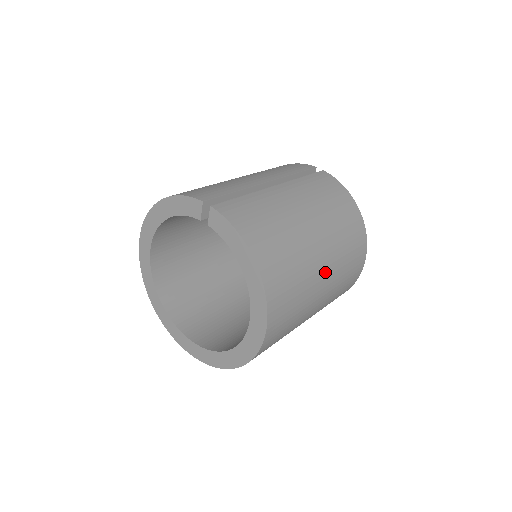
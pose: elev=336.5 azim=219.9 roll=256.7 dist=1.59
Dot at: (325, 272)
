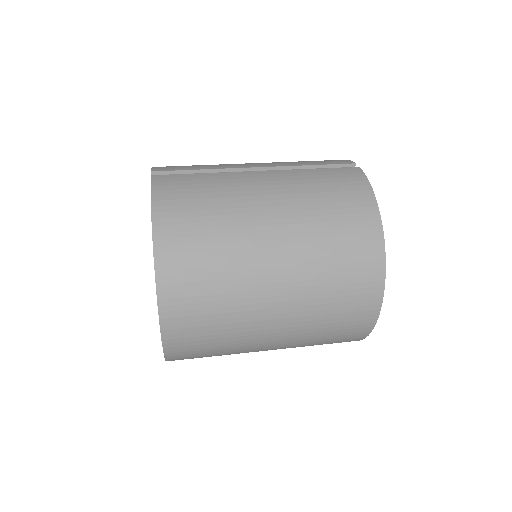
Dot at: (278, 281)
